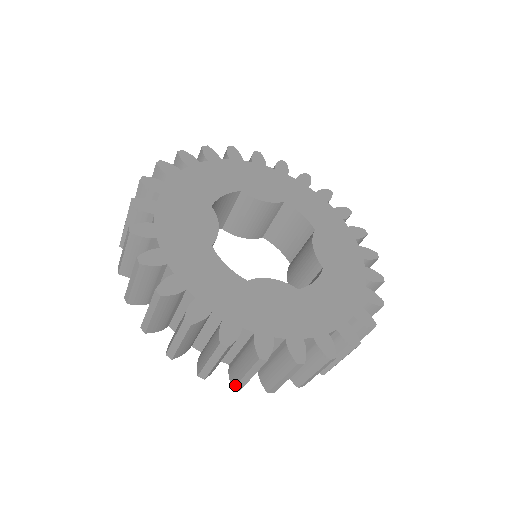
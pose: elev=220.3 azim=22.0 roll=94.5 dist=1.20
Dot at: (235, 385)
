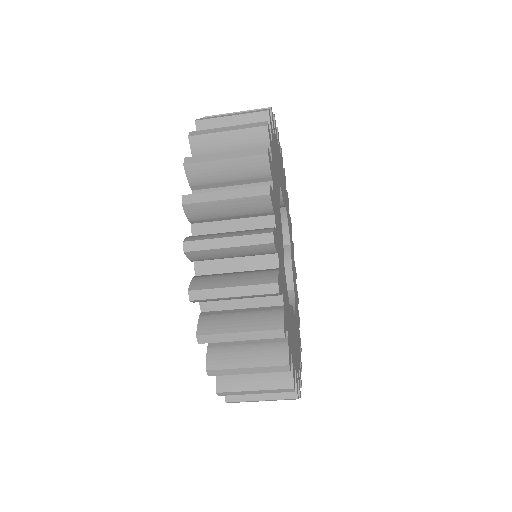
Dot at: (235, 401)
